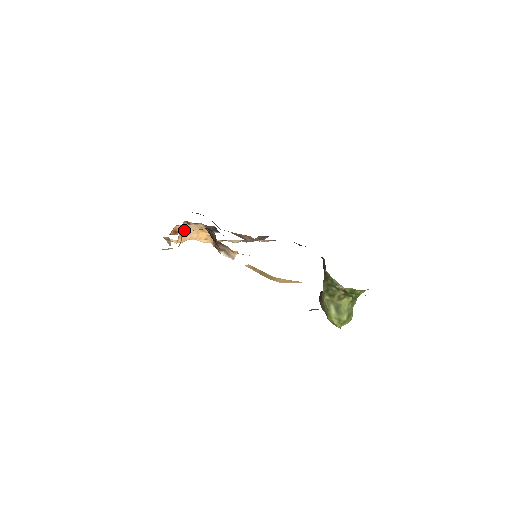
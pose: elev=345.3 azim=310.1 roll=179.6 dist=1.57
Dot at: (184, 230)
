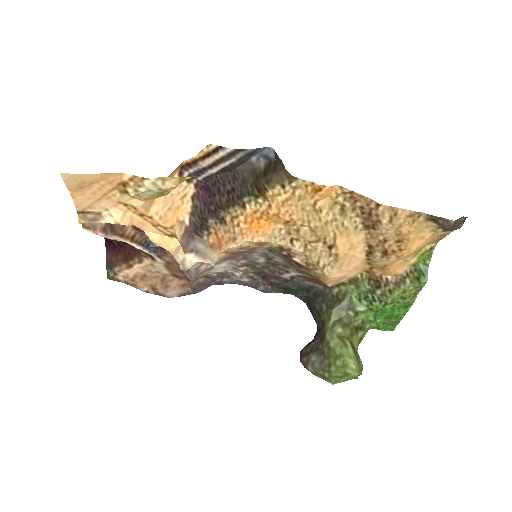
Dot at: occluded
